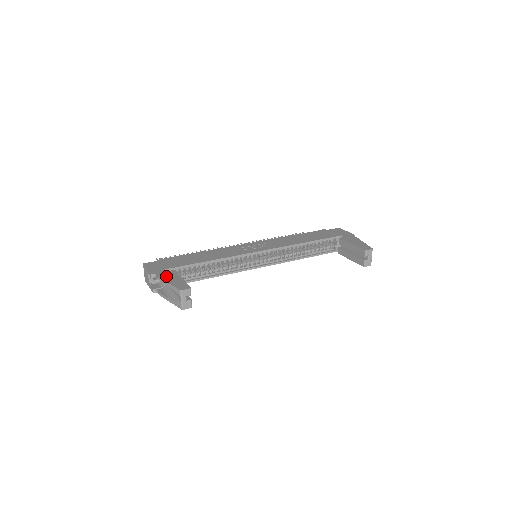
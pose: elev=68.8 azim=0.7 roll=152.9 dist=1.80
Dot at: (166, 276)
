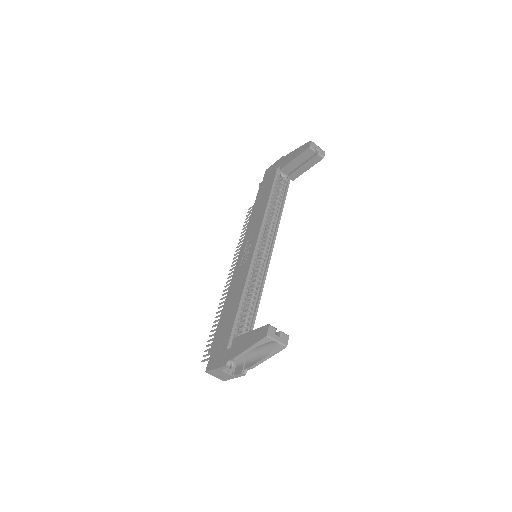
Dot at: (237, 349)
